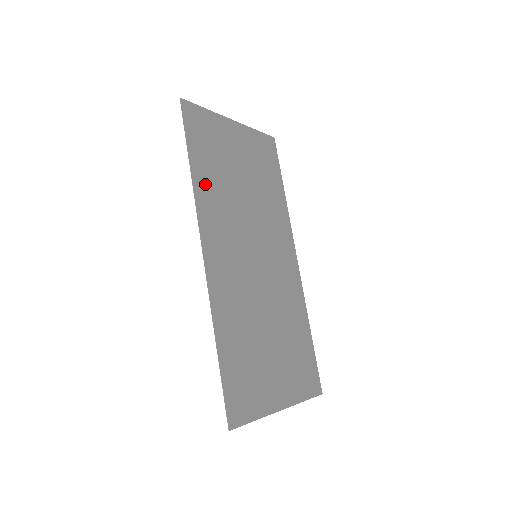
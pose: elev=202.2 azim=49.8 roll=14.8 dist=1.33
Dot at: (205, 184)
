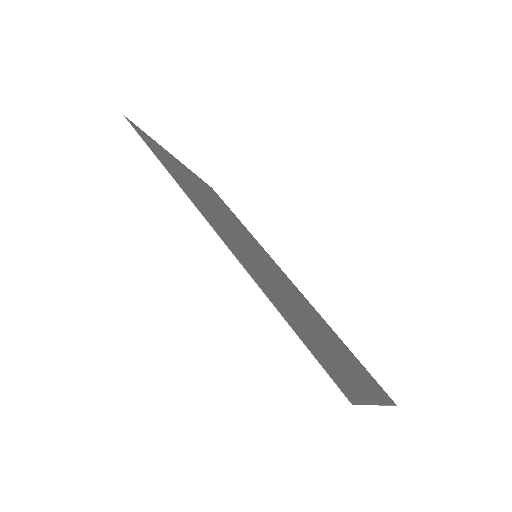
Dot at: (179, 179)
